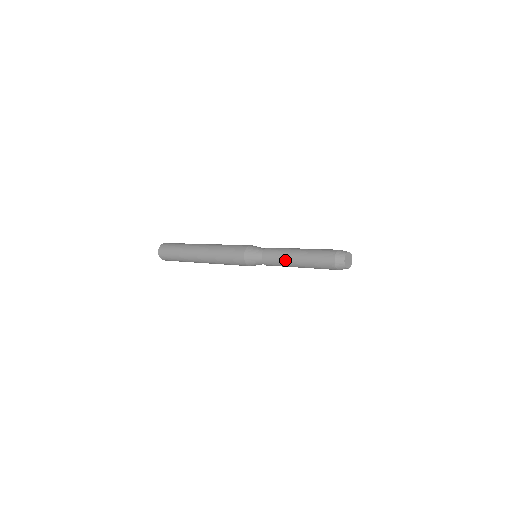
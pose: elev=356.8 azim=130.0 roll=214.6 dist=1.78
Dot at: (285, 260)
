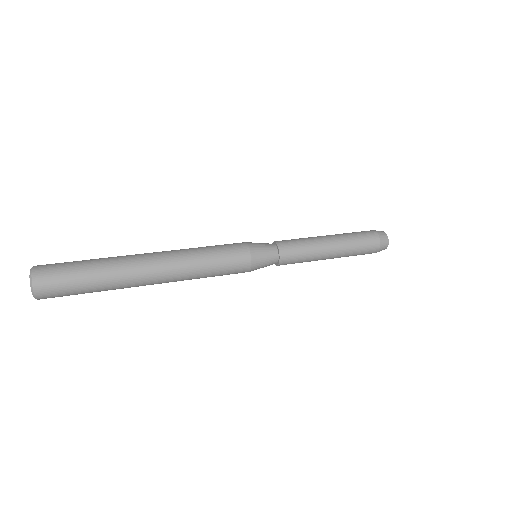
Dot at: (315, 259)
